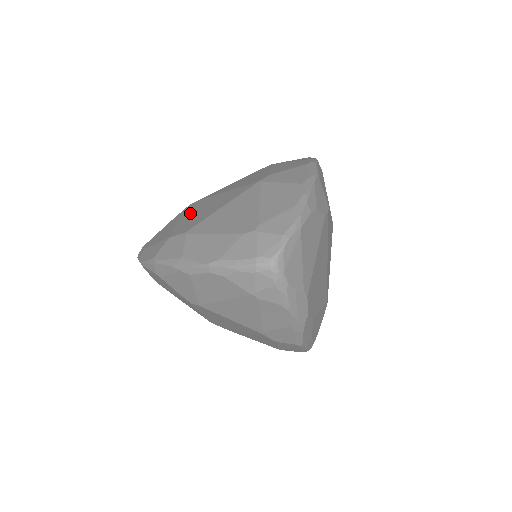
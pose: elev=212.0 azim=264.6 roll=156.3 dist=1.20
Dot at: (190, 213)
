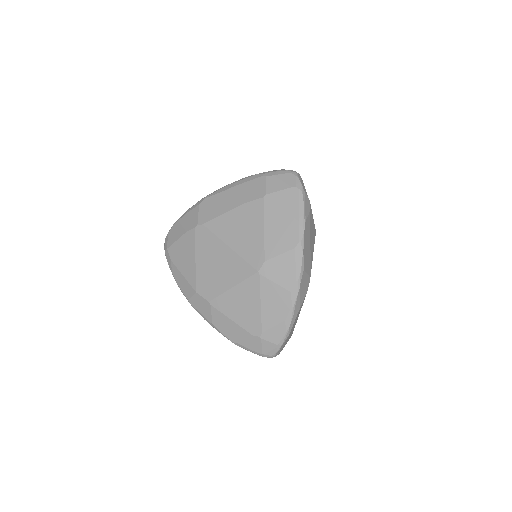
Dot at: (203, 256)
